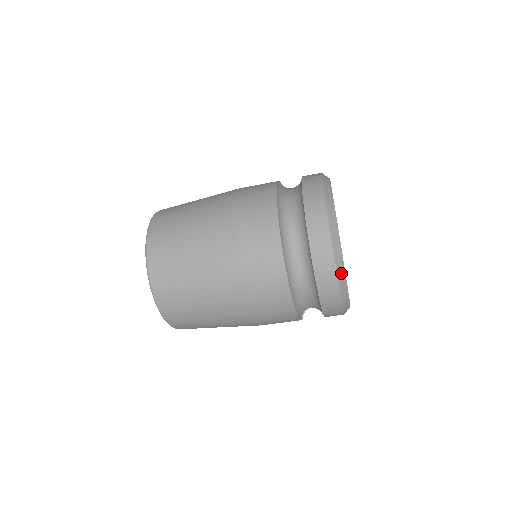
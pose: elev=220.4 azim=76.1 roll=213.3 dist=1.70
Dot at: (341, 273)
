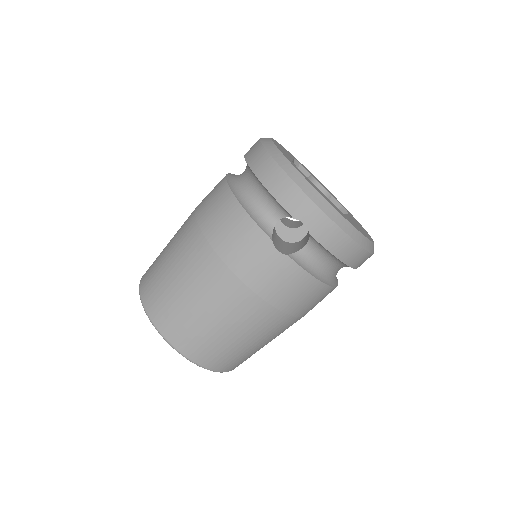
Dot at: (271, 148)
